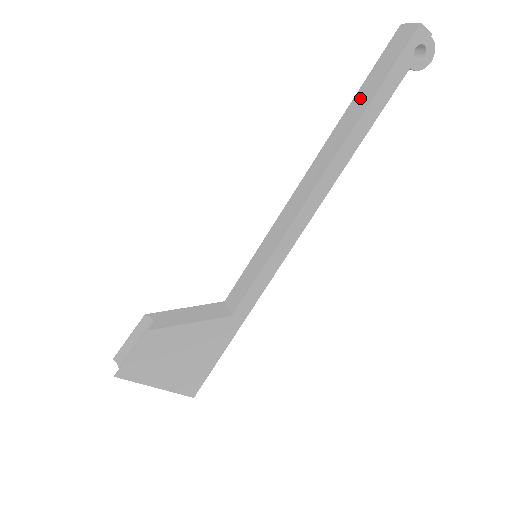
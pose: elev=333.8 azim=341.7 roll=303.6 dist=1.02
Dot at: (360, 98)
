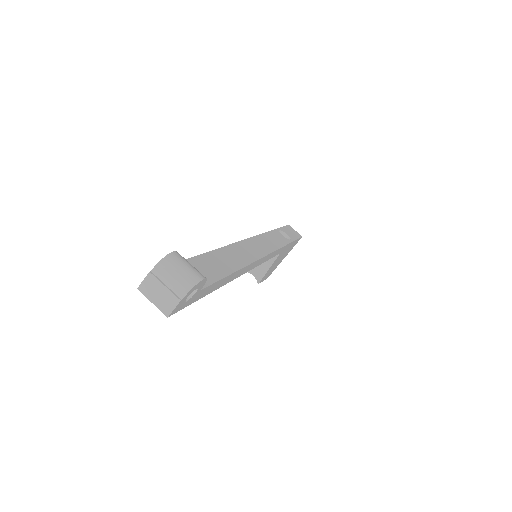
Dot at: occluded
